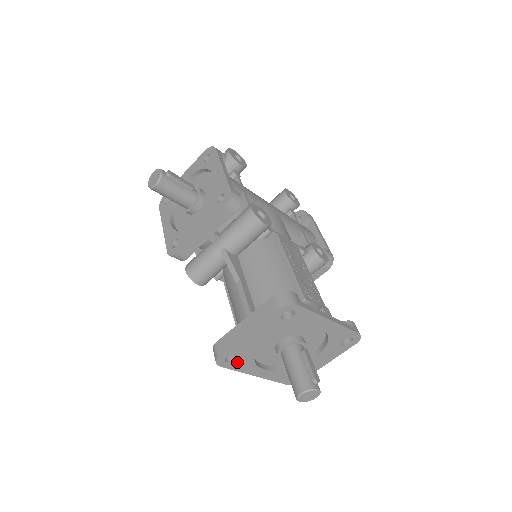
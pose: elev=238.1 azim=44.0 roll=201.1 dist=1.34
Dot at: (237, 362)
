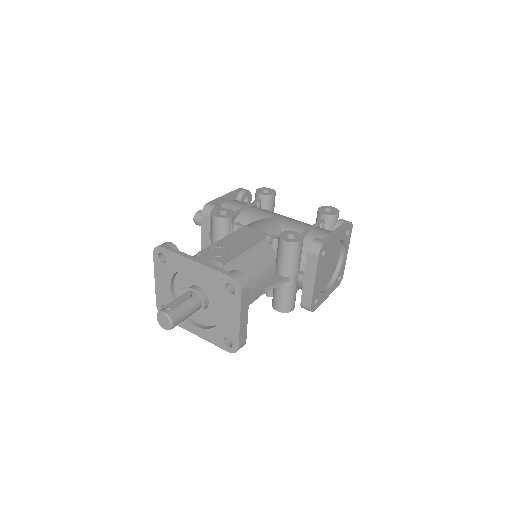
Dot at: occluded
